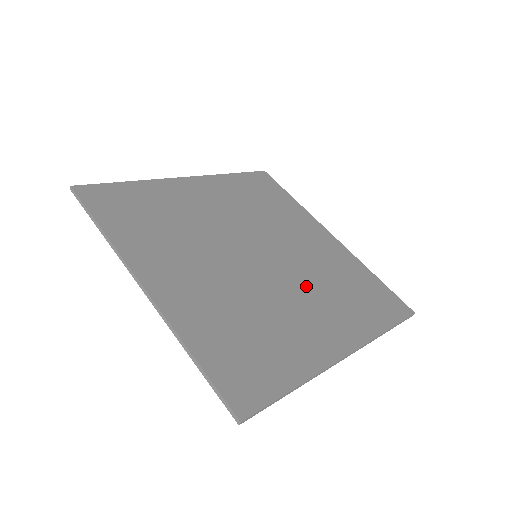
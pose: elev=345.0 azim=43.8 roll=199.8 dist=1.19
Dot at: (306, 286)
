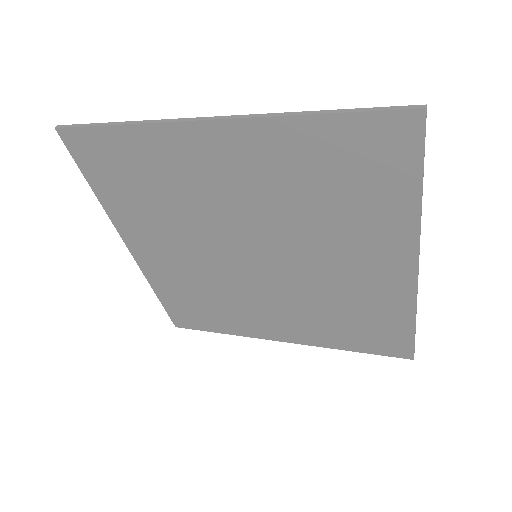
Dot at: (321, 277)
